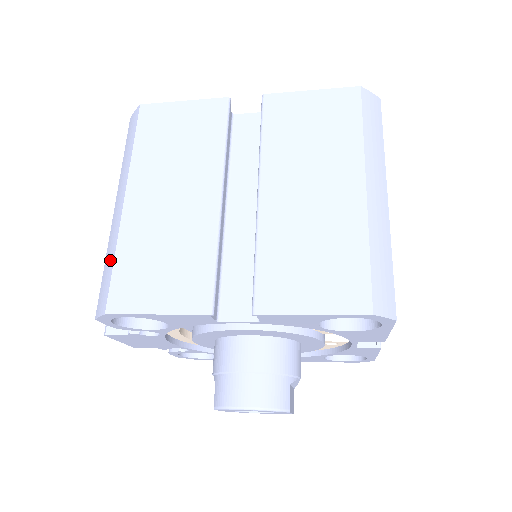
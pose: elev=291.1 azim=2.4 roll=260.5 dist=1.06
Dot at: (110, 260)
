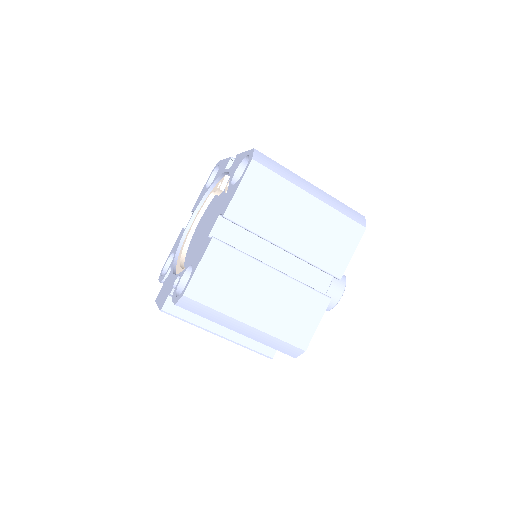
Dot at: (276, 342)
